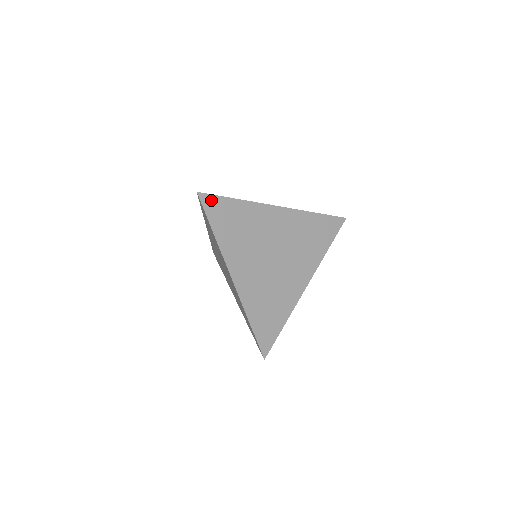
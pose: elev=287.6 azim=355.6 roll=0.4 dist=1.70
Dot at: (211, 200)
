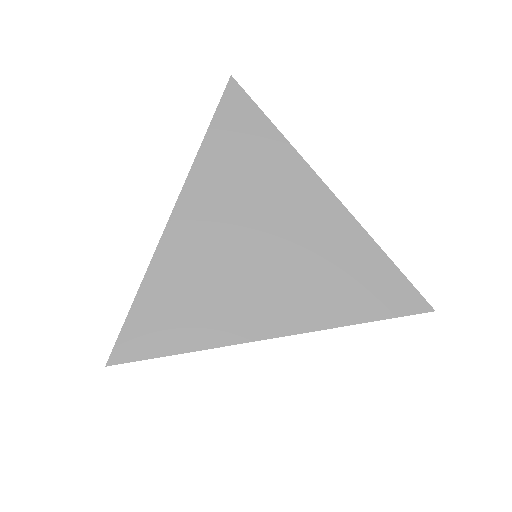
Dot at: occluded
